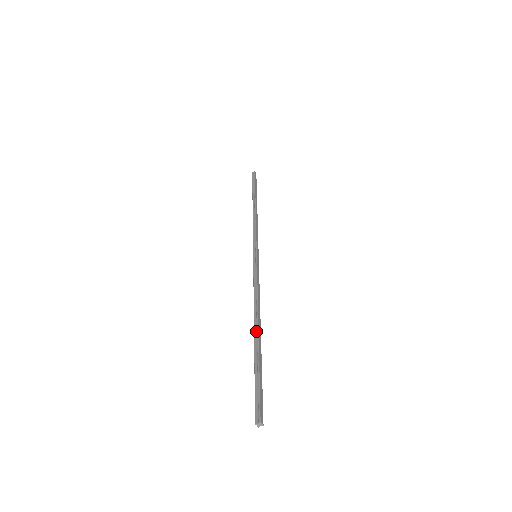
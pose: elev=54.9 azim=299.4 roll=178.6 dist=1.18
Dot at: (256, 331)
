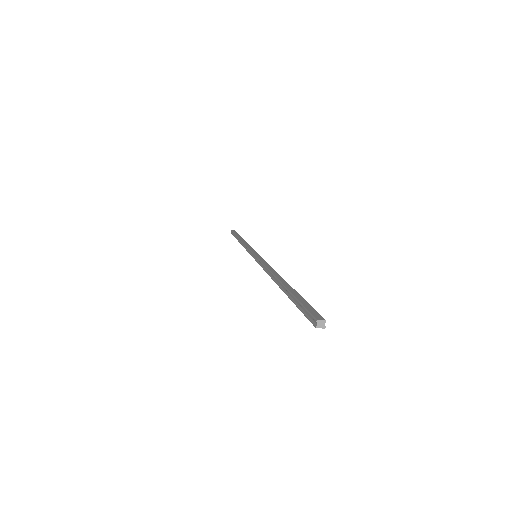
Dot at: (279, 283)
